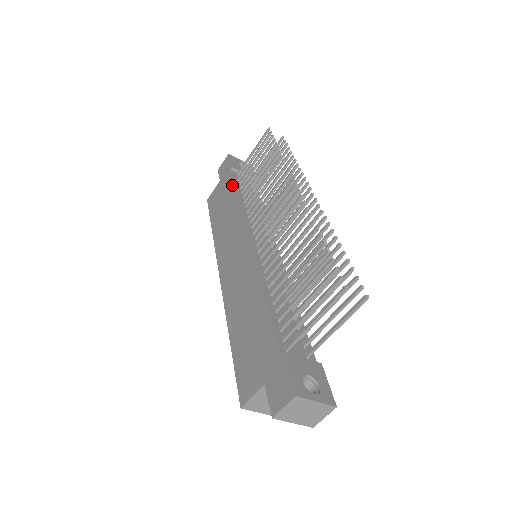
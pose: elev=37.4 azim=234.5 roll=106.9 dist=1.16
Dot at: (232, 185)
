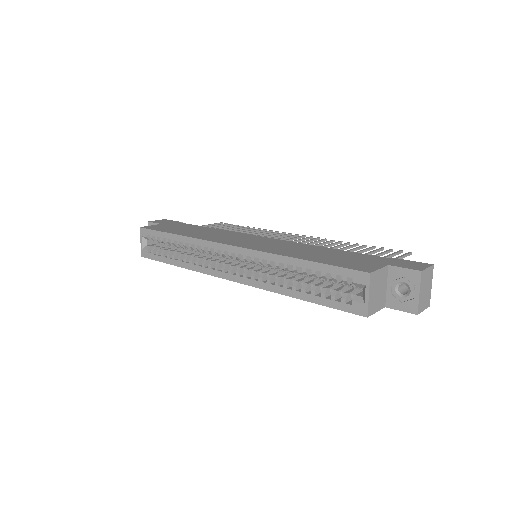
Dot at: (195, 225)
